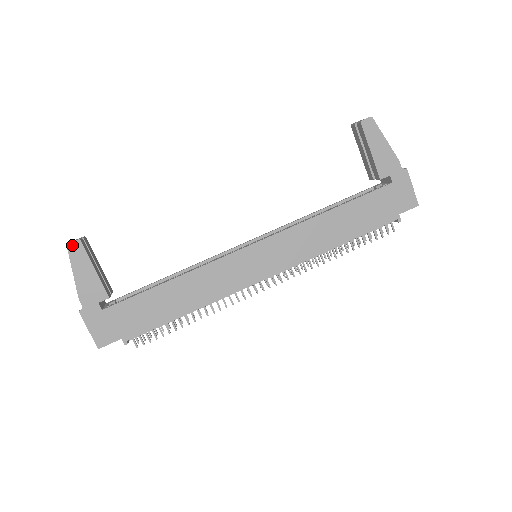
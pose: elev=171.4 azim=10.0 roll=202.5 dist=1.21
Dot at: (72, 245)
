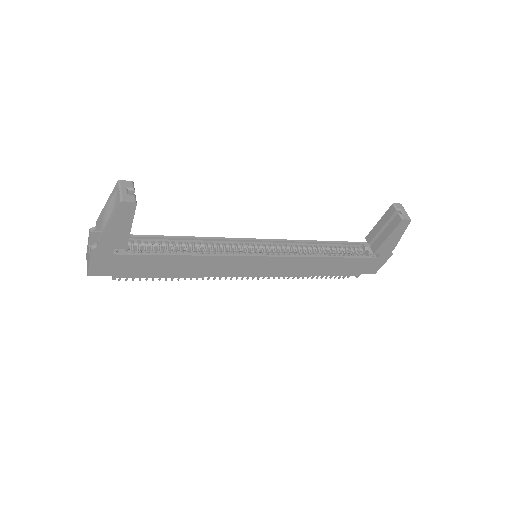
Dot at: (126, 204)
